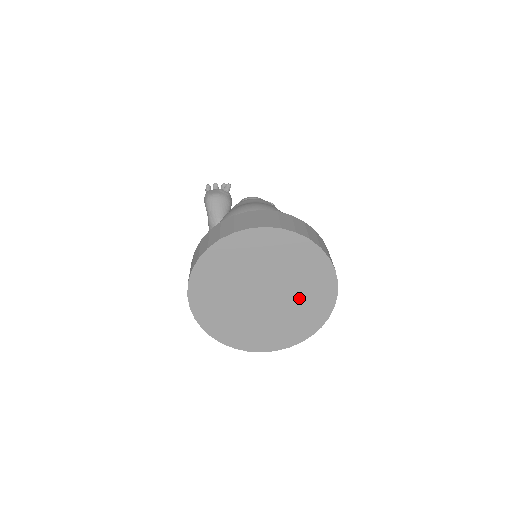
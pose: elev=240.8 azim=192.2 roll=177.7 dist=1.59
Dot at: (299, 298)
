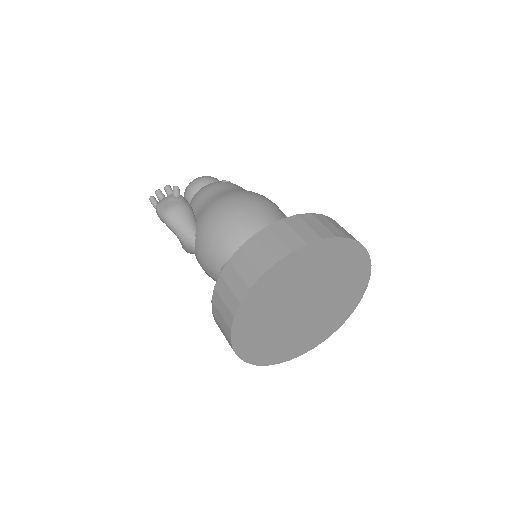
Dot at: (338, 289)
